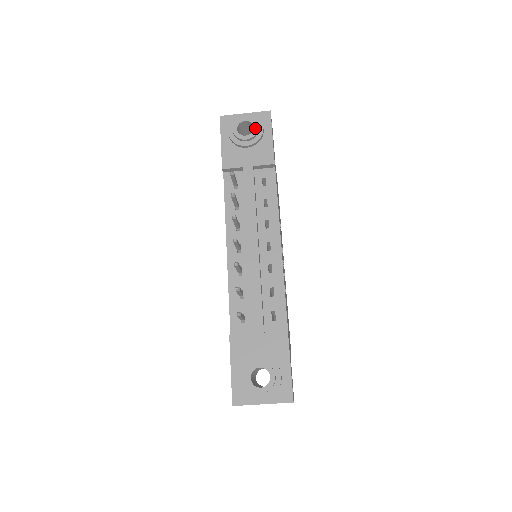
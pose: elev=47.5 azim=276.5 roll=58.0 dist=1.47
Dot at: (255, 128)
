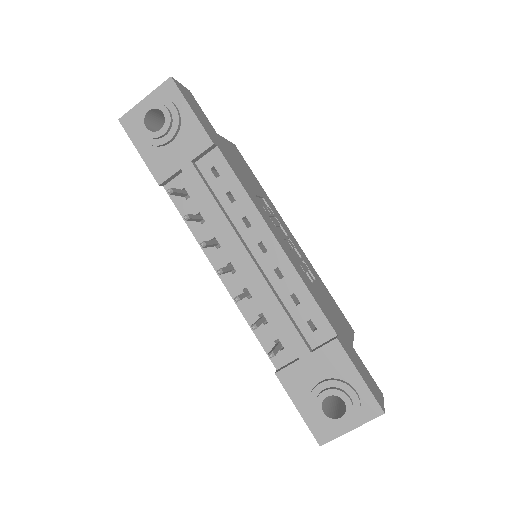
Dot at: (165, 113)
